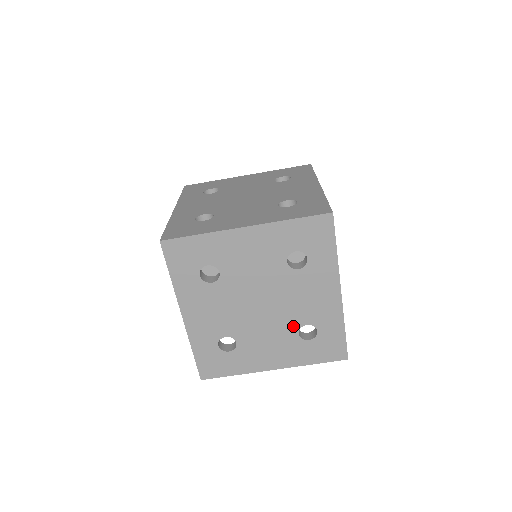
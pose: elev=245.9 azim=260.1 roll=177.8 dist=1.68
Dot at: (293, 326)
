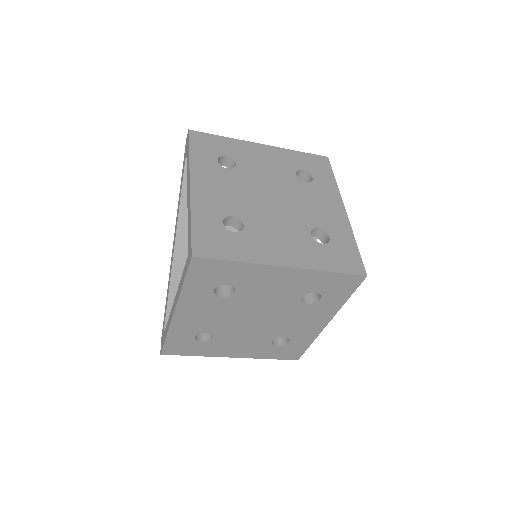
Dot at: (271, 336)
